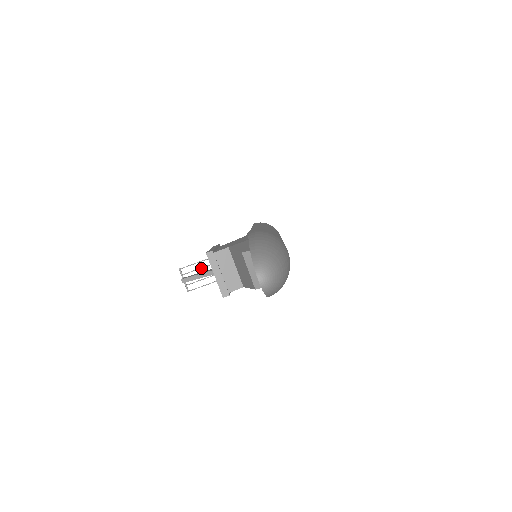
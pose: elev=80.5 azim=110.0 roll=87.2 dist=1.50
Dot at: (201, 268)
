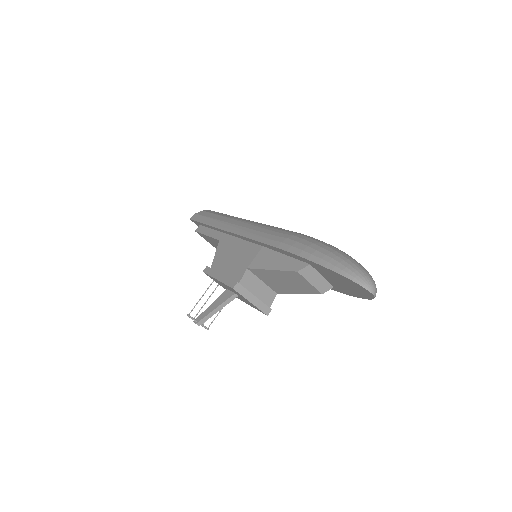
Dot at: (207, 300)
